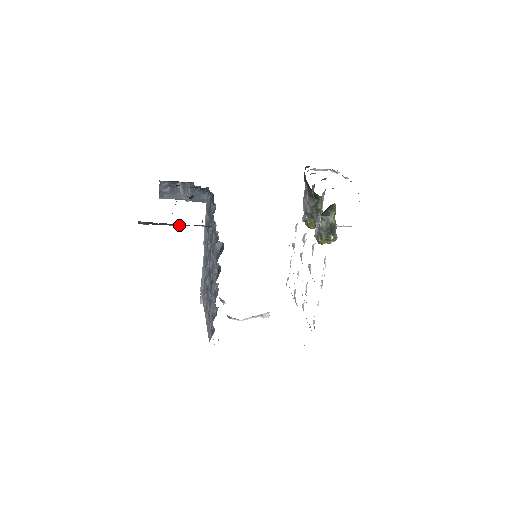
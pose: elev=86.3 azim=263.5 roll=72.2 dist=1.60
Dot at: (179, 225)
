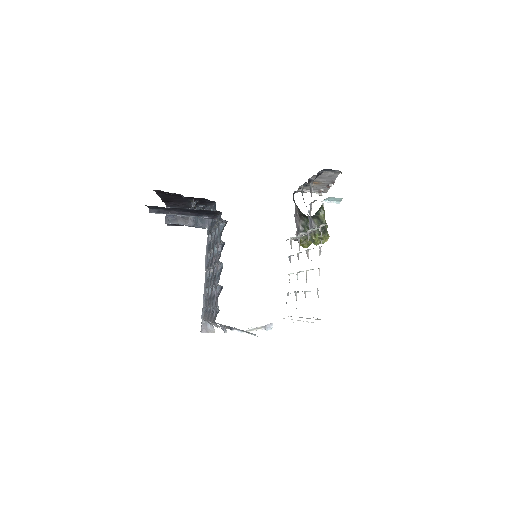
Dot at: (185, 215)
